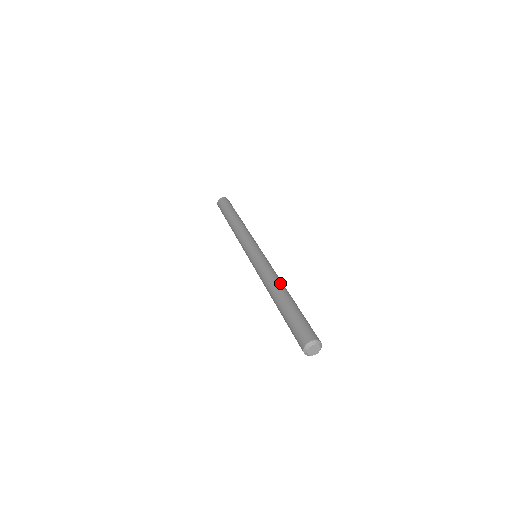
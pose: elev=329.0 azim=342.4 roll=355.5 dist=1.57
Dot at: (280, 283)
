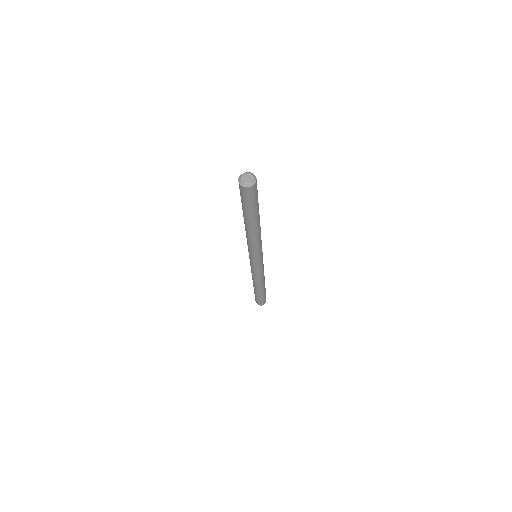
Dot at: occluded
